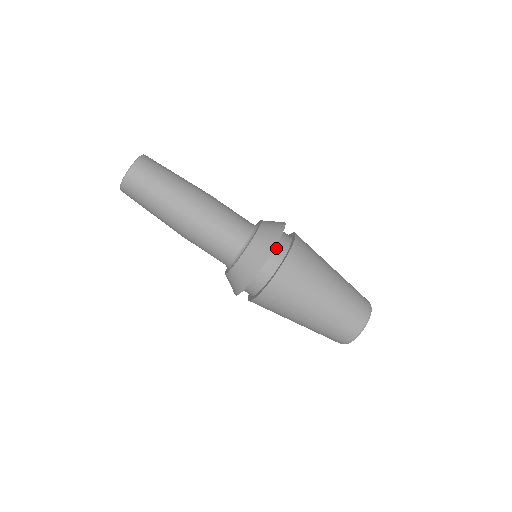
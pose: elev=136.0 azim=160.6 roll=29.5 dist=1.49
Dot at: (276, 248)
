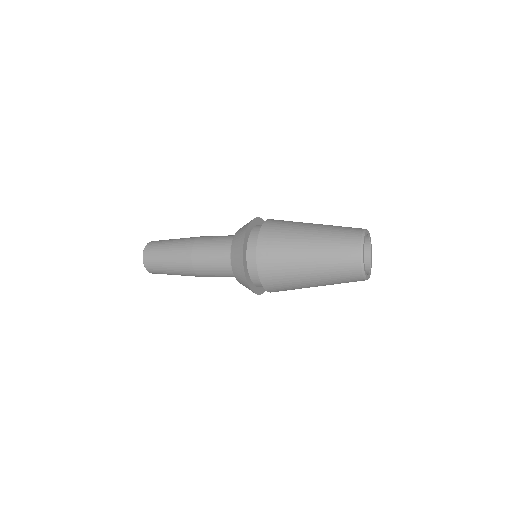
Dot at: (257, 226)
